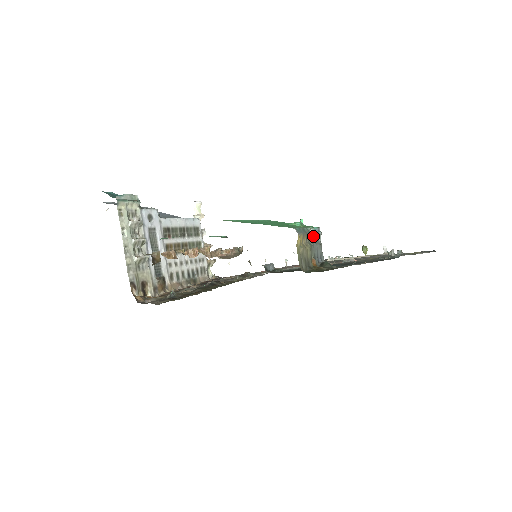
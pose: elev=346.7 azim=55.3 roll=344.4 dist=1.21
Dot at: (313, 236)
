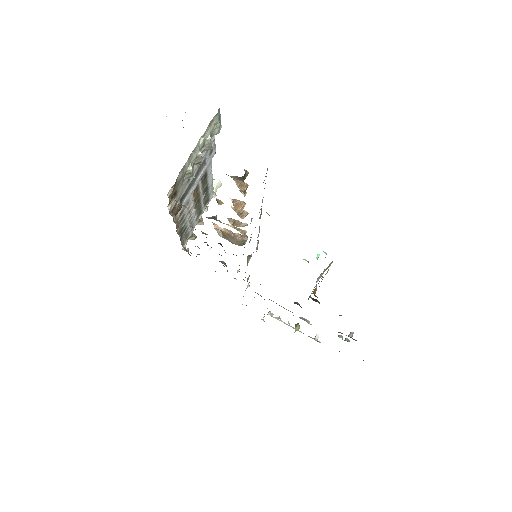
Dot at: (323, 272)
